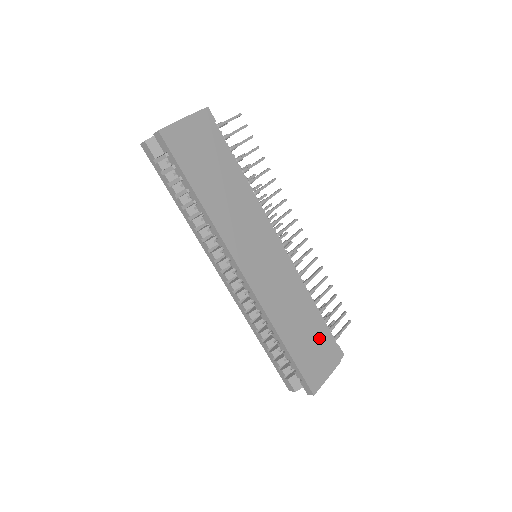
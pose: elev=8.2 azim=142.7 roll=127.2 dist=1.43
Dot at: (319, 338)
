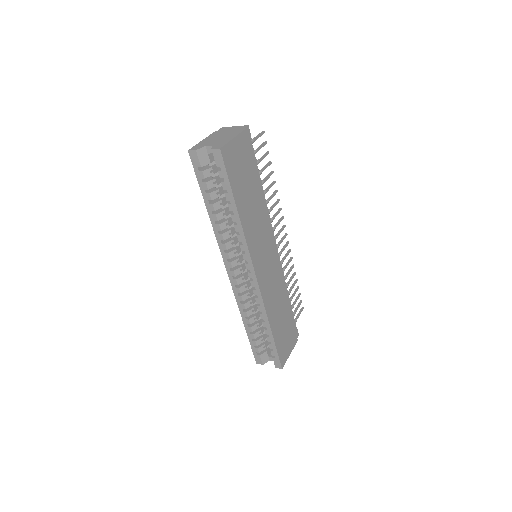
Dot at: (289, 324)
